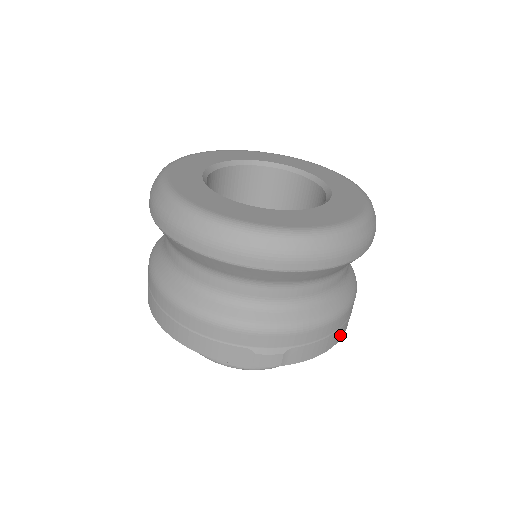
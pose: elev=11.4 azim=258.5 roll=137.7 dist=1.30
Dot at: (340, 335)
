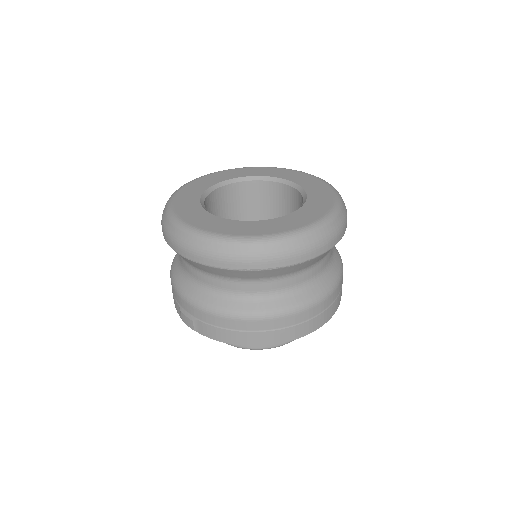
Dot at: (254, 341)
